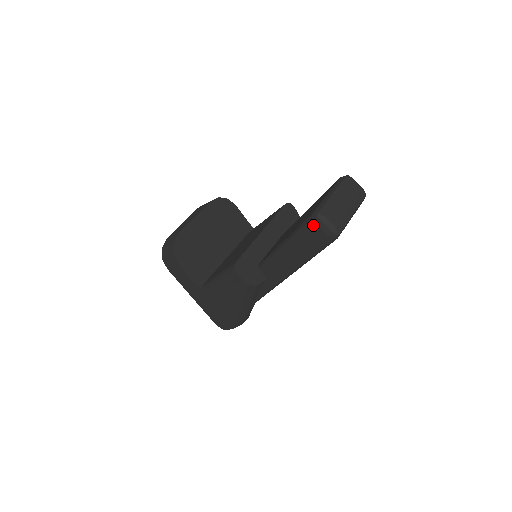
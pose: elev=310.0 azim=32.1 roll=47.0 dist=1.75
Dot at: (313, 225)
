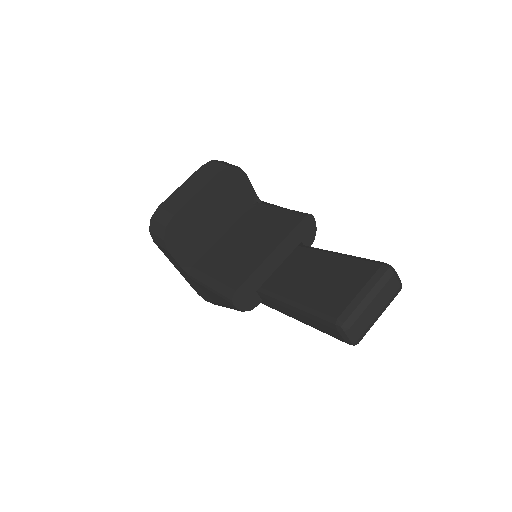
Dot at: (333, 328)
